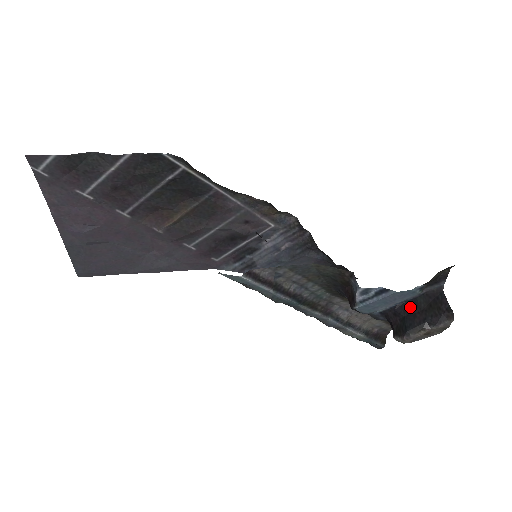
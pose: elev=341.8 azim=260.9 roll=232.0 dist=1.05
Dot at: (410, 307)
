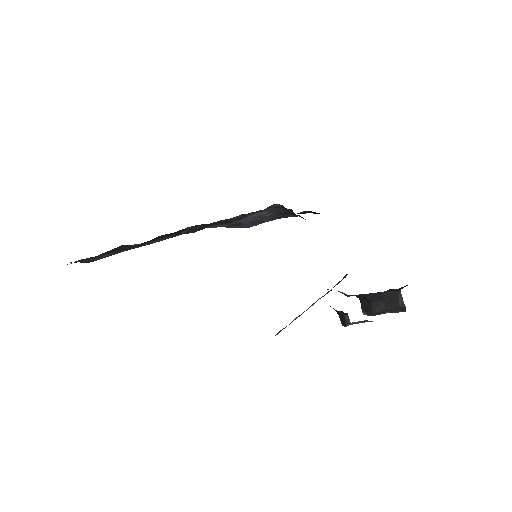
Dot at: (376, 297)
